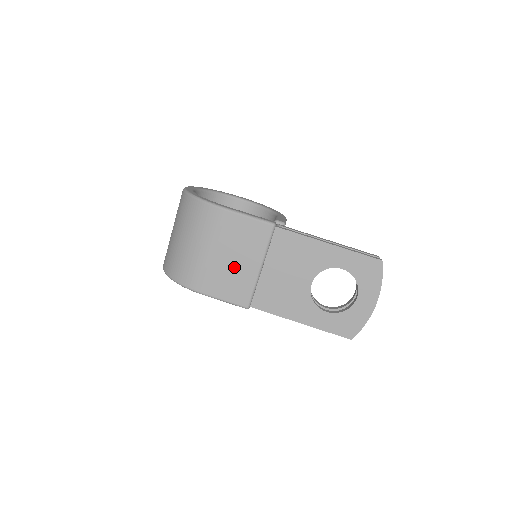
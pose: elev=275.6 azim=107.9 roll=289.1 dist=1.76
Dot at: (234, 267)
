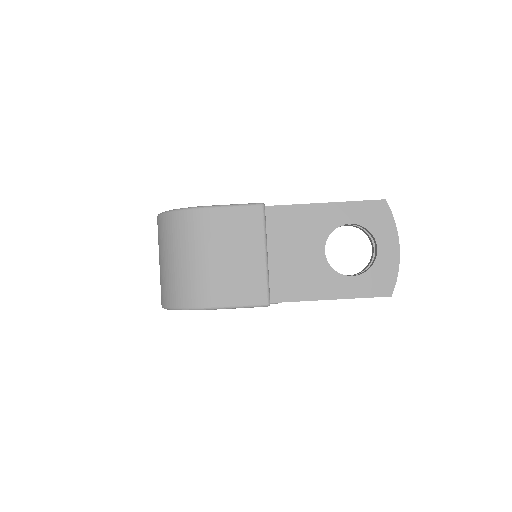
Dot at: (238, 265)
